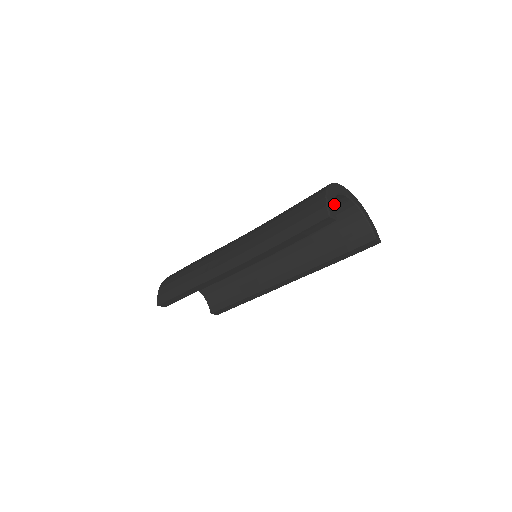
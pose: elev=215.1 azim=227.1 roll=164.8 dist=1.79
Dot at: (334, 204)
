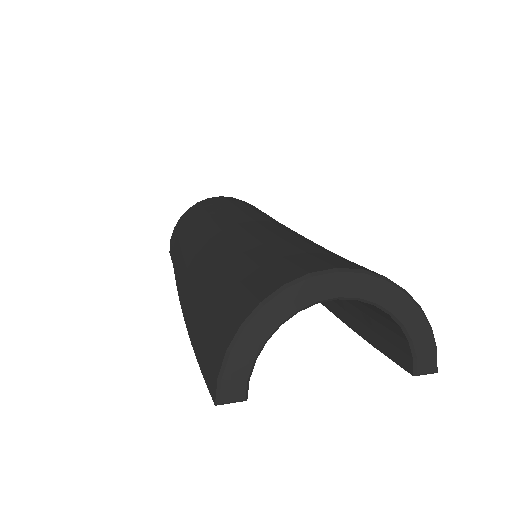
Dot at: occluded
